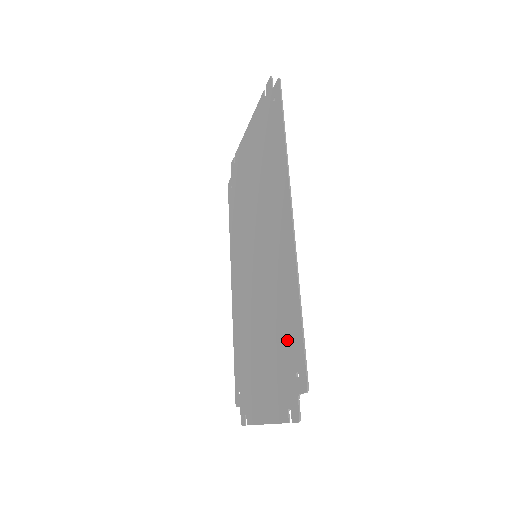
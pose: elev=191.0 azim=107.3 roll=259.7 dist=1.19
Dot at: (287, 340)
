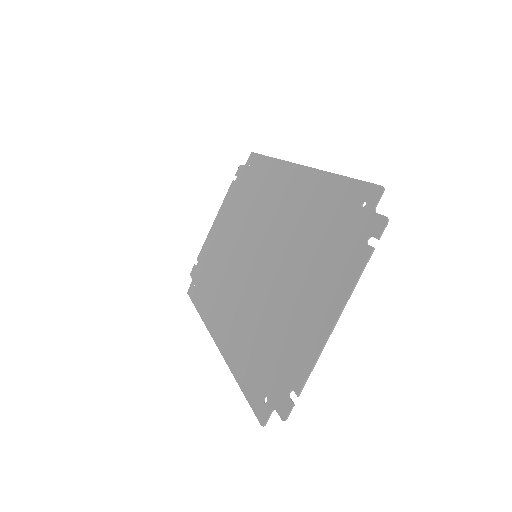
Dot at: (335, 214)
